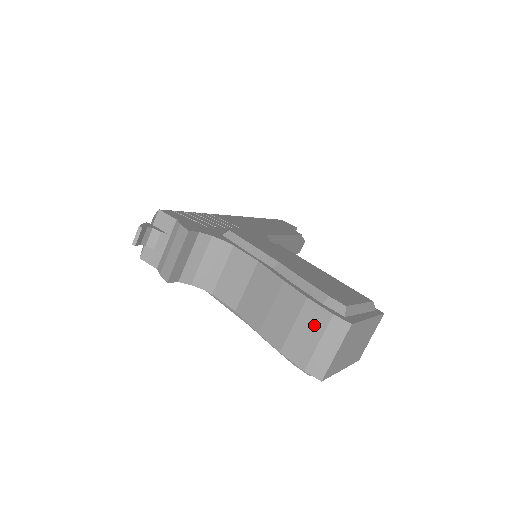
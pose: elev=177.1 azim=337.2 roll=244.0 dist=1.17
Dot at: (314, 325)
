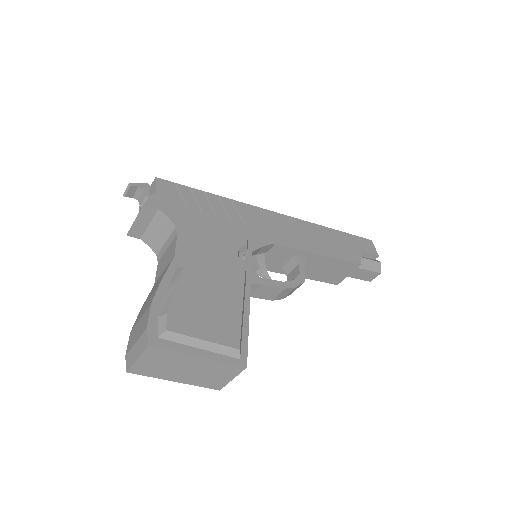
Dot at: (141, 327)
